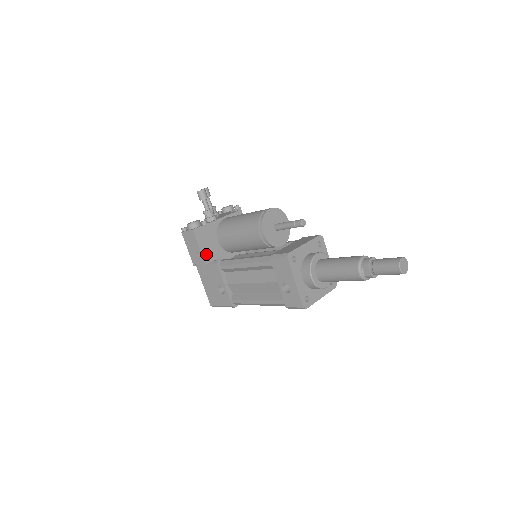
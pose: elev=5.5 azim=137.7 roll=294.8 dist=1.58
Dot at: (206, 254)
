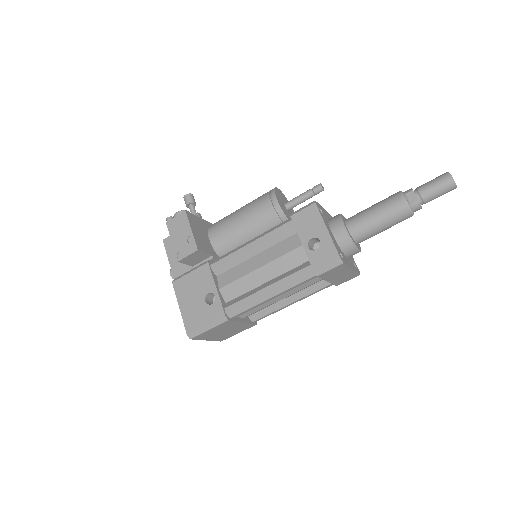
Dot at: (198, 241)
